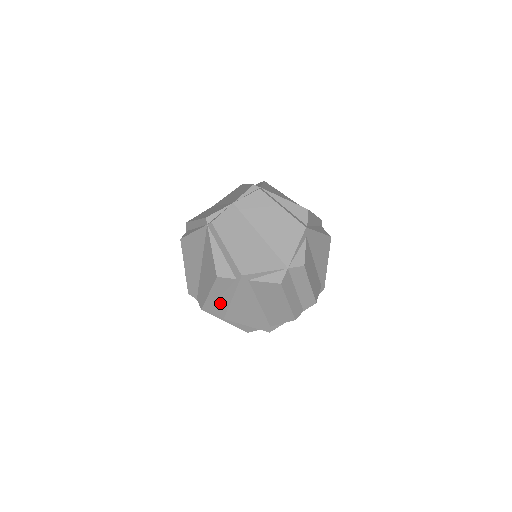
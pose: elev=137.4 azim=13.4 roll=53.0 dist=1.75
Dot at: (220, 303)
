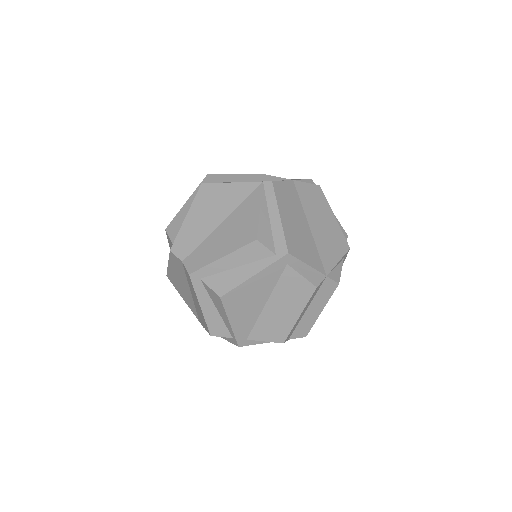
Dot at: (226, 276)
